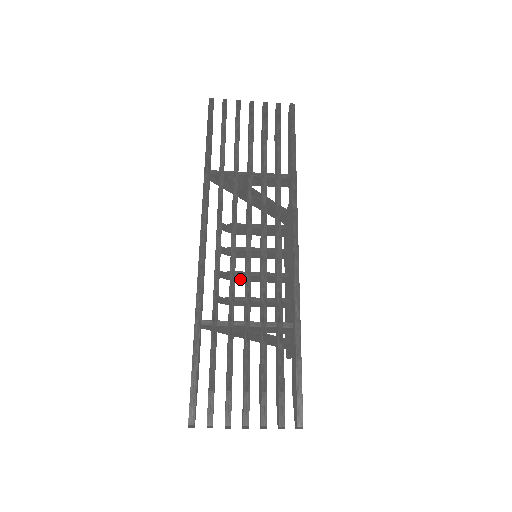
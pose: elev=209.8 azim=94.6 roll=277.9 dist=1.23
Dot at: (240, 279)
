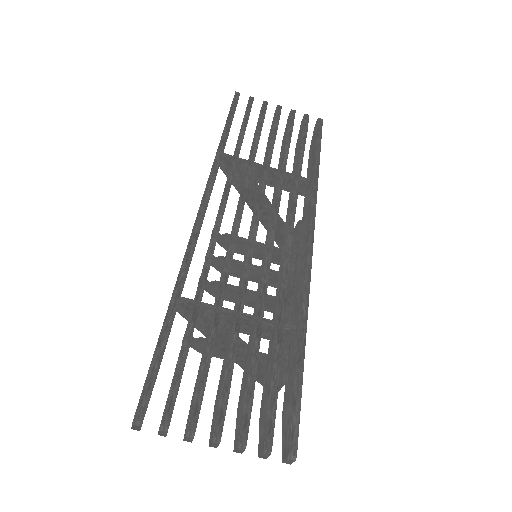
Dot at: (225, 295)
